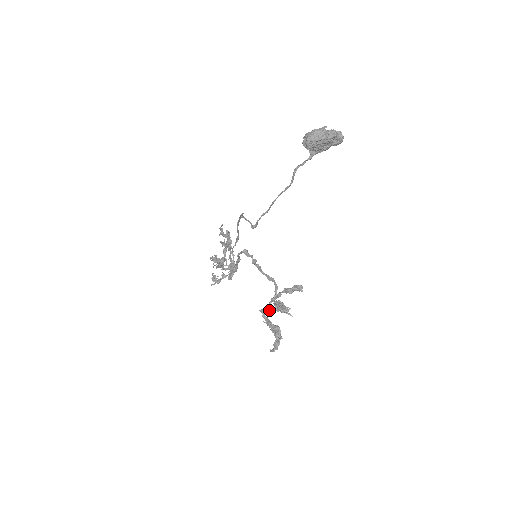
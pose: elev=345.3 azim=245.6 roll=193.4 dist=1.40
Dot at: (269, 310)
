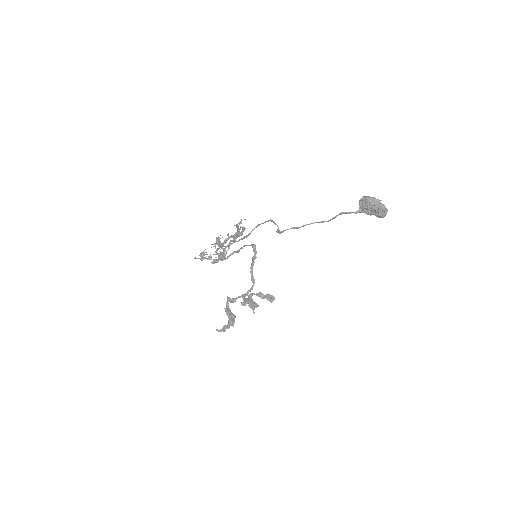
Dot at: (234, 301)
